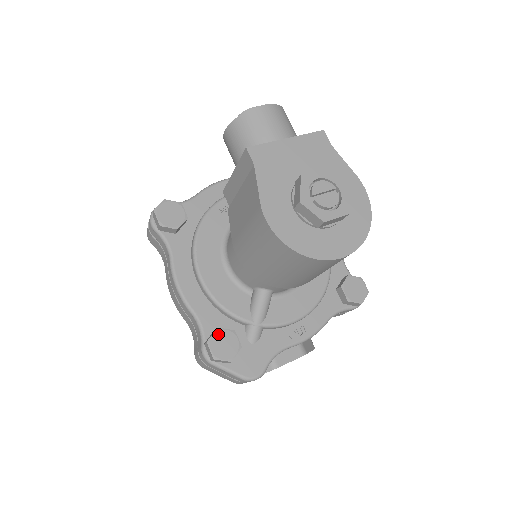
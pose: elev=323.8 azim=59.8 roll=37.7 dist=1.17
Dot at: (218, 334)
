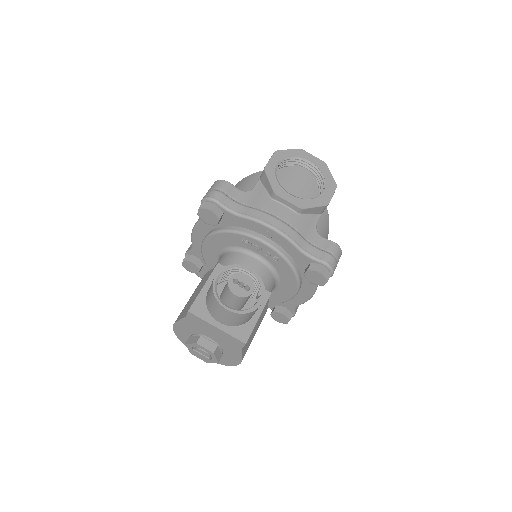
Dot at: (191, 263)
